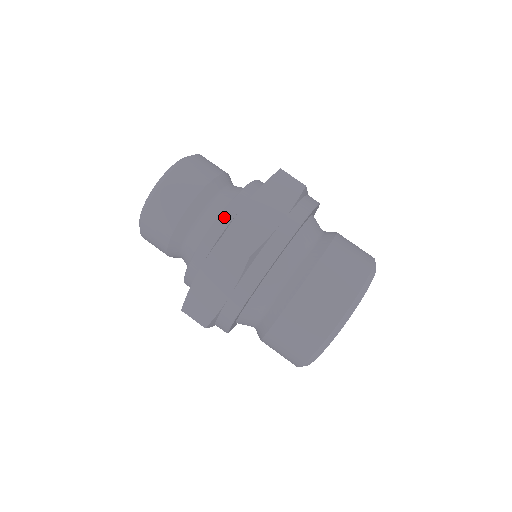
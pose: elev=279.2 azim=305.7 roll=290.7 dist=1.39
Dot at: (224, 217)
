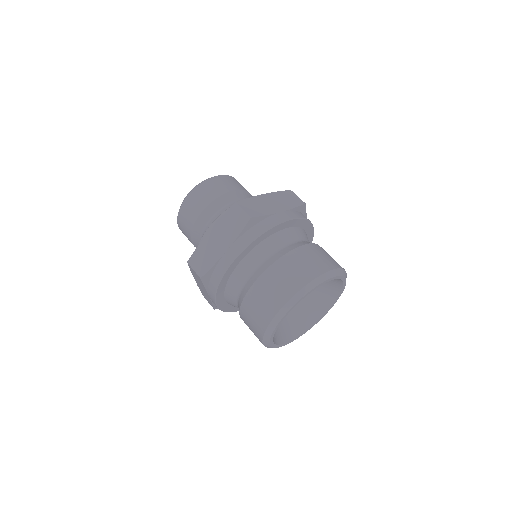
Dot at: occluded
